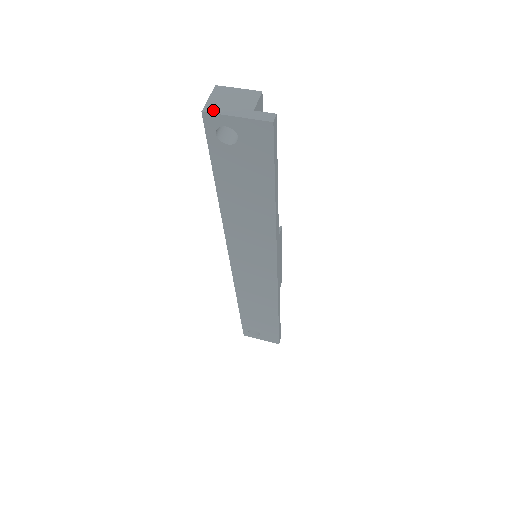
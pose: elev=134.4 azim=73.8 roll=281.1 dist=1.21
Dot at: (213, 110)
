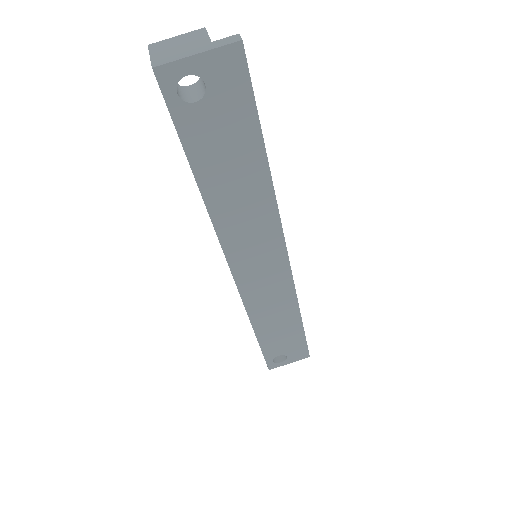
Dot at: (164, 61)
